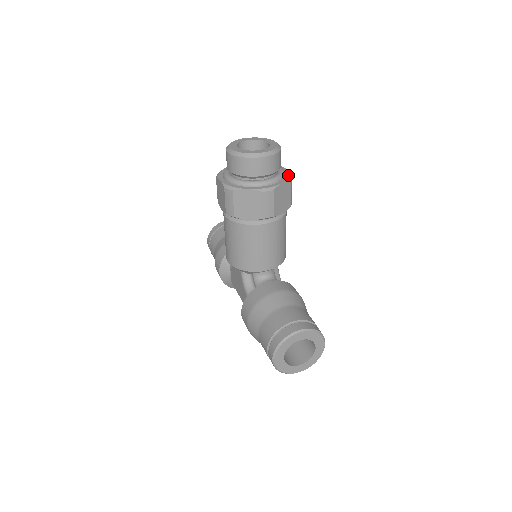
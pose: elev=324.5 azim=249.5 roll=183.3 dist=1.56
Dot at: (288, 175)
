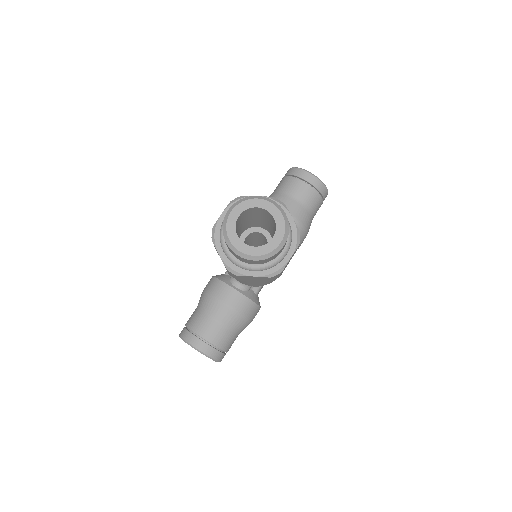
Dot at: (276, 269)
